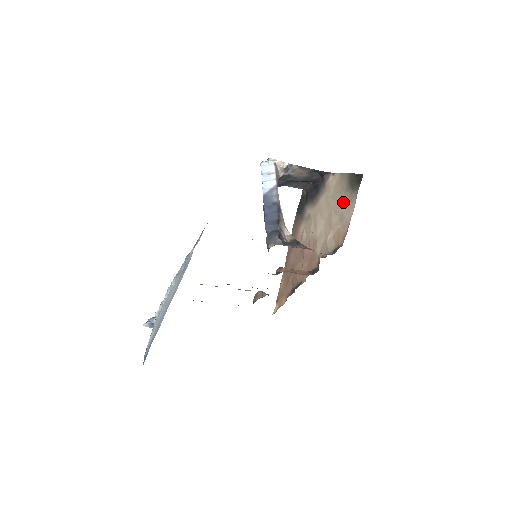
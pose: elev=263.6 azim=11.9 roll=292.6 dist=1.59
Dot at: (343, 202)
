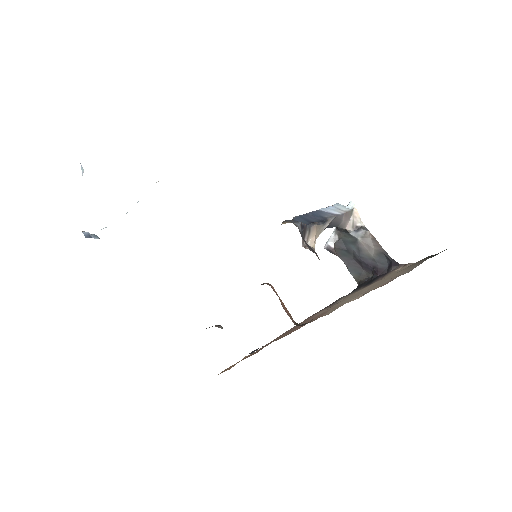
Dot at: (399, 273)
